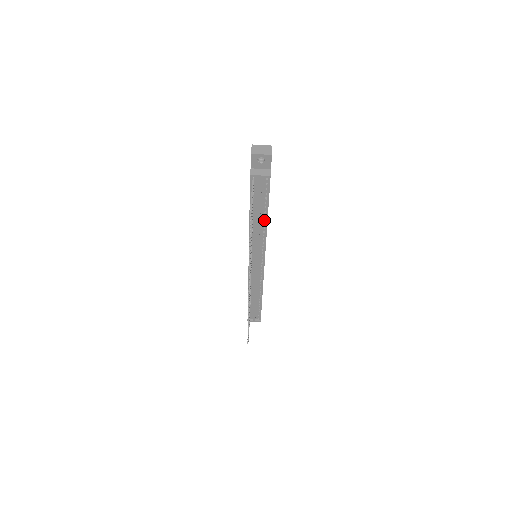
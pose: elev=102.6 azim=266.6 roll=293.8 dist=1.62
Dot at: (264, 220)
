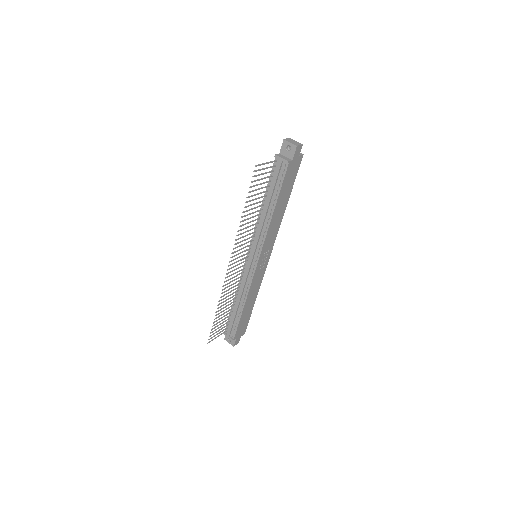
Dot at: (272, 210)
